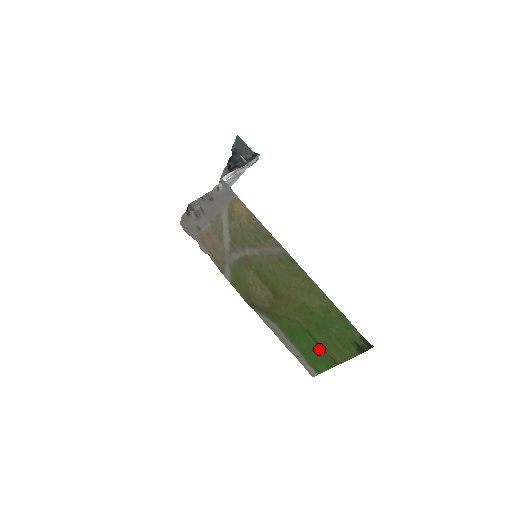
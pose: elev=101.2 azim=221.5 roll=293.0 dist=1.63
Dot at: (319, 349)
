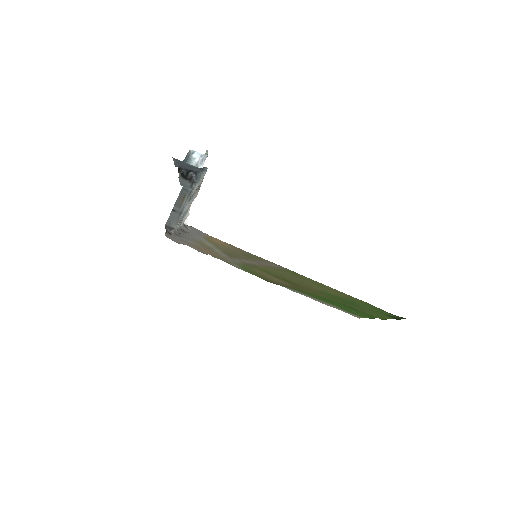
Dot at: (355, 310)
